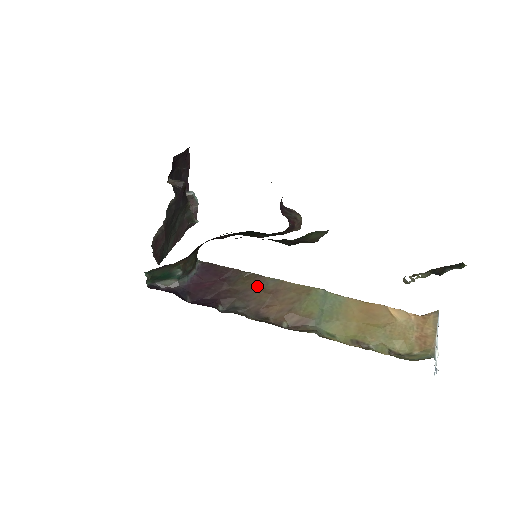
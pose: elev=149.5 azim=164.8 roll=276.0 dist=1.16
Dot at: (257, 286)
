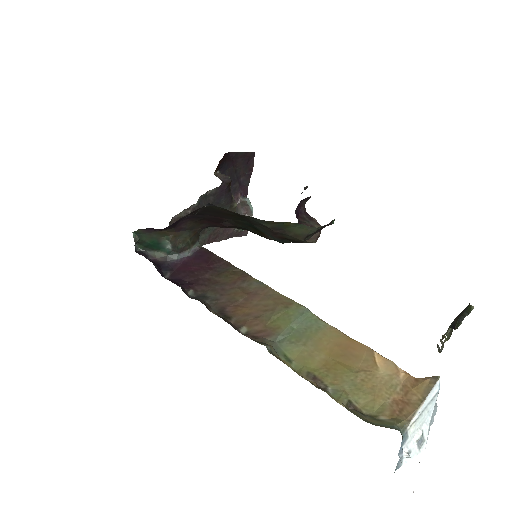
Dot at: (238, 283)
